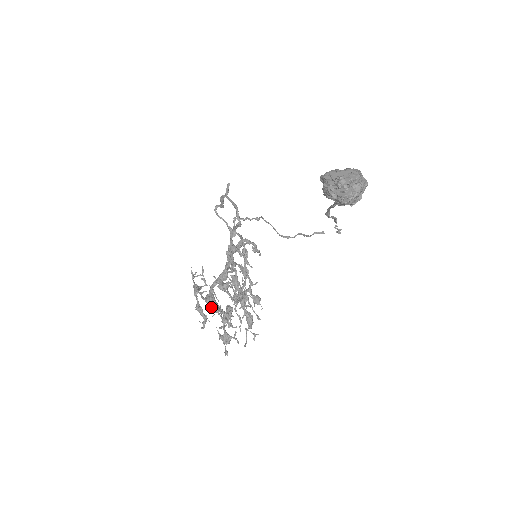
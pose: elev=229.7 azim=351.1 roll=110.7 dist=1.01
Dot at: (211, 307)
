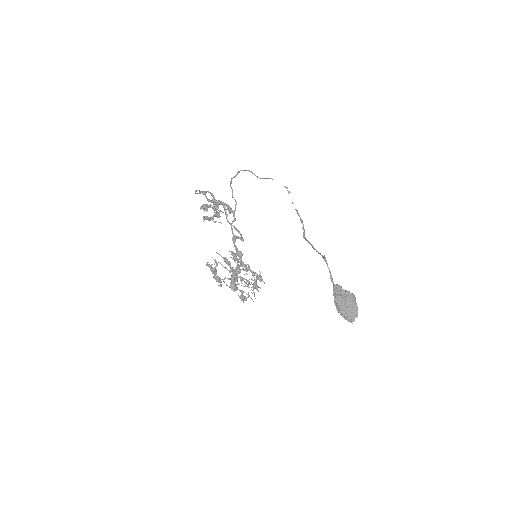
Dot at: occluded
